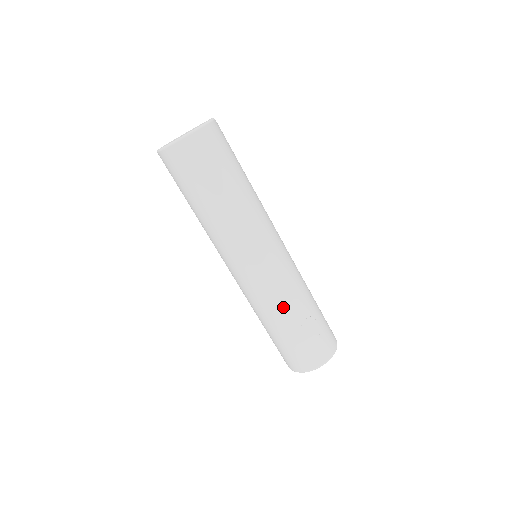
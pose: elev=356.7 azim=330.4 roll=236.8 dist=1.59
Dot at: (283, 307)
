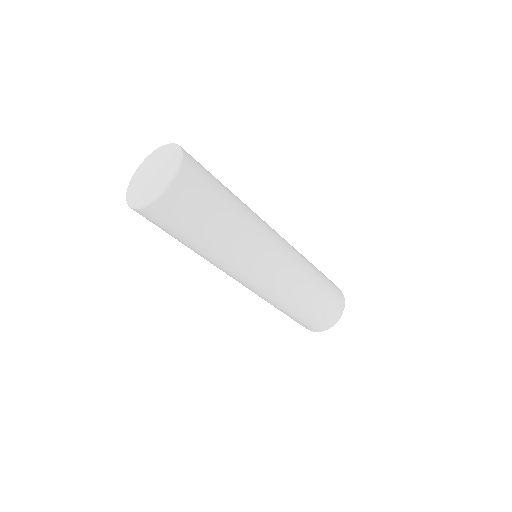
Dot at: (284, 303)
